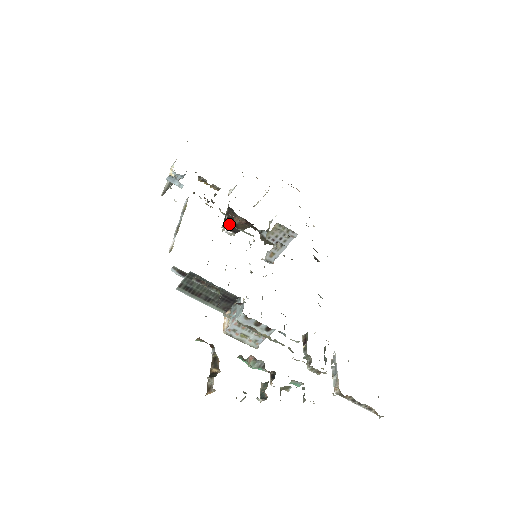
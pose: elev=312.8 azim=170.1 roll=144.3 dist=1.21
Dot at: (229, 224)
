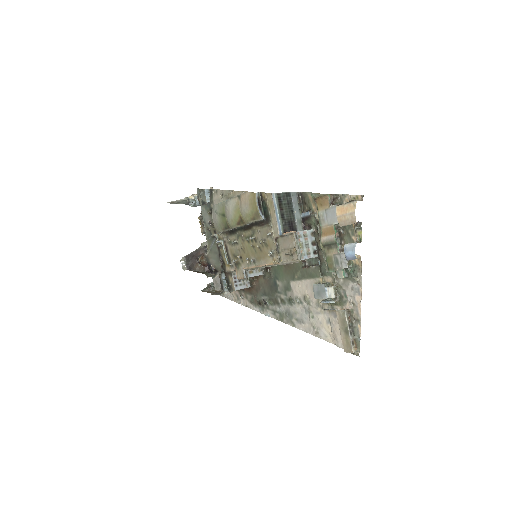
Dot at: (223, 242)
